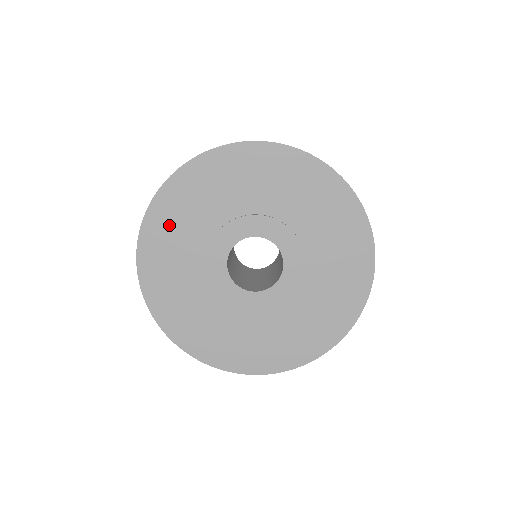
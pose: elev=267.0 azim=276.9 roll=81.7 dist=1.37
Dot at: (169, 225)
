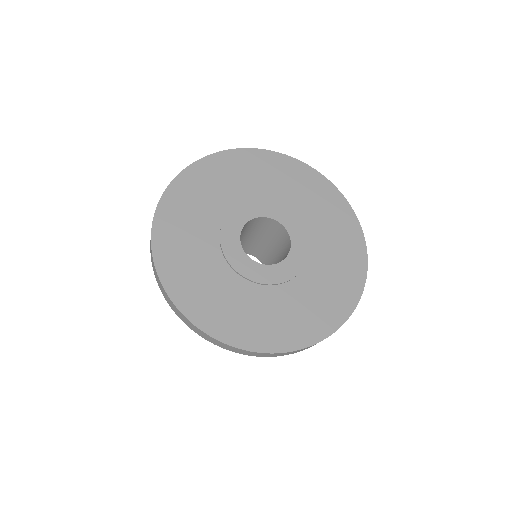
Dot at: (207, 180)
